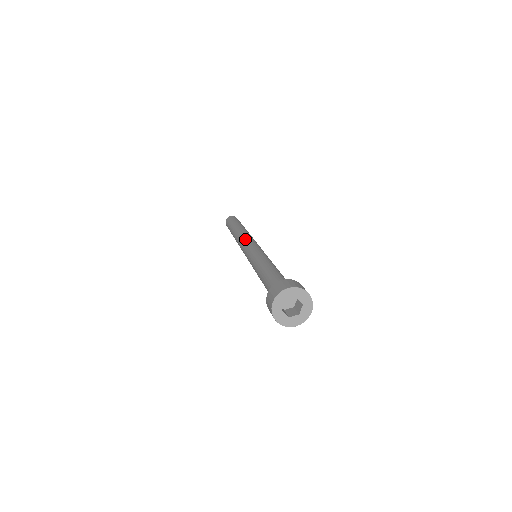
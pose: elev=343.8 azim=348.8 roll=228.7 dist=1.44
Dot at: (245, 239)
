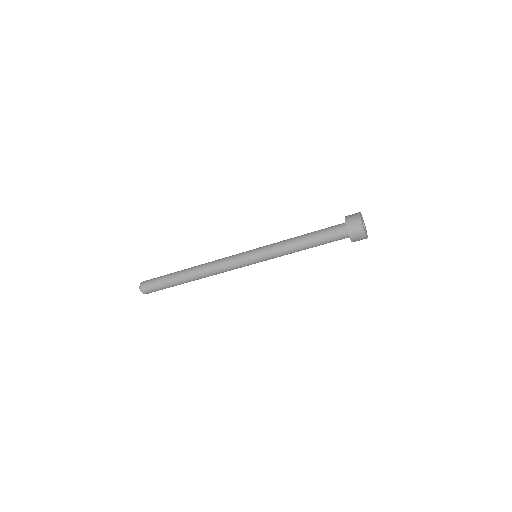
Dot at: occluded
